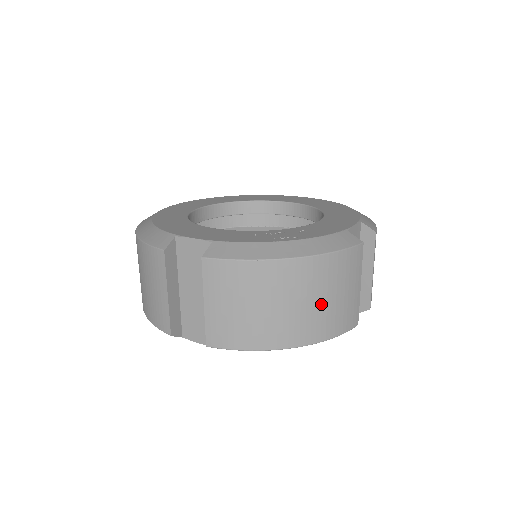
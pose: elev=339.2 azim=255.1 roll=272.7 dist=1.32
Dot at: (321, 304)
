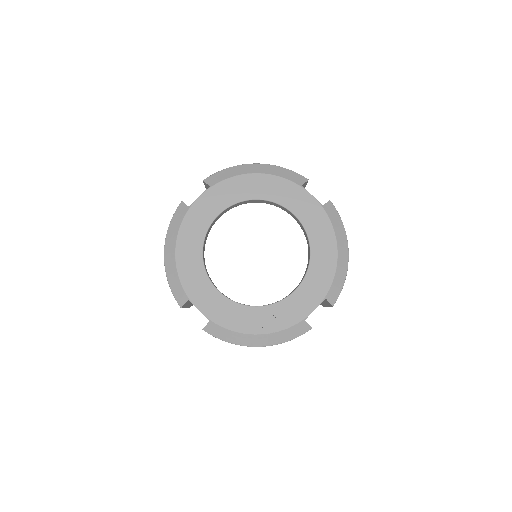
Dot at: occluded
